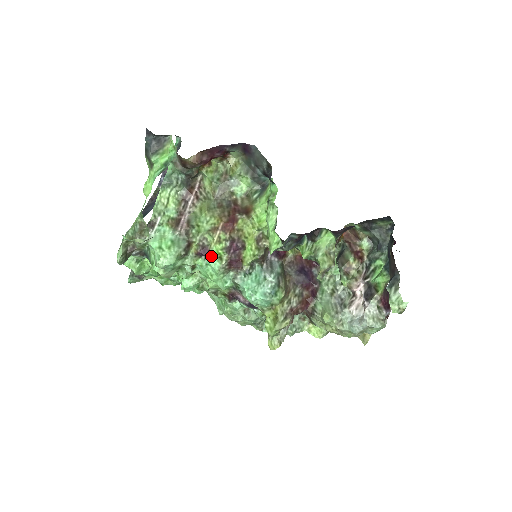
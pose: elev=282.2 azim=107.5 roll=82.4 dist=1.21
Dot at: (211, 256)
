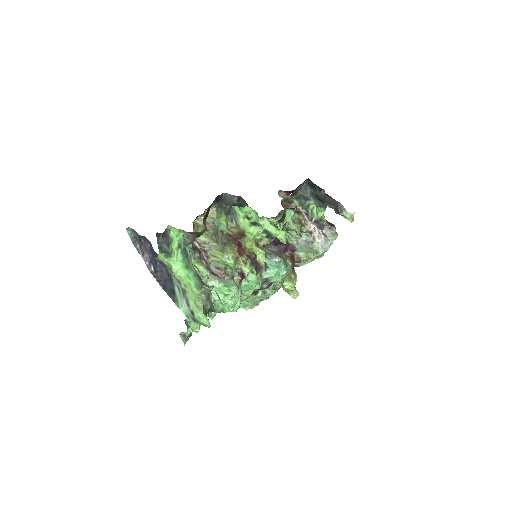
Dot at: (247, 275)
